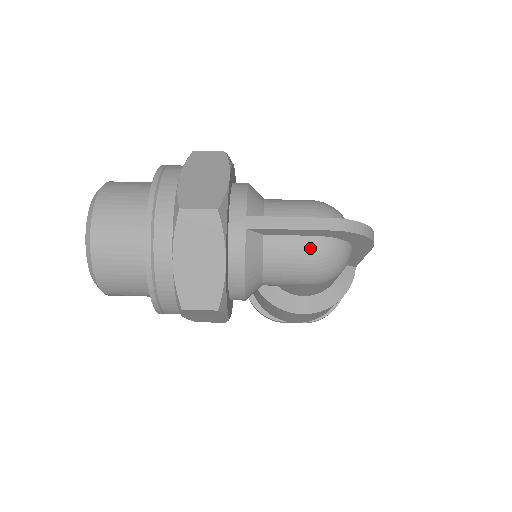
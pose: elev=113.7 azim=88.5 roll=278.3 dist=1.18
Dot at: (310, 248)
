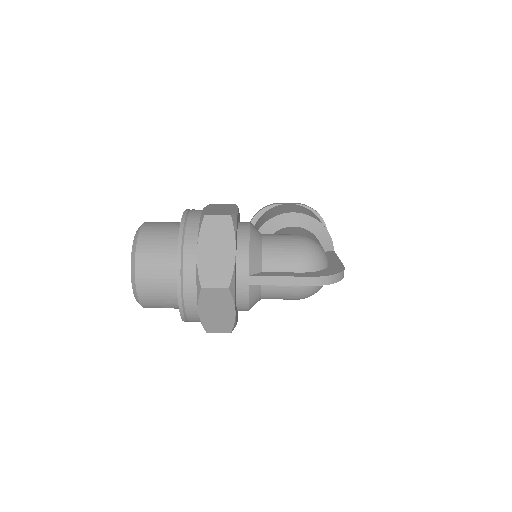
Dot at: (295, 289)
